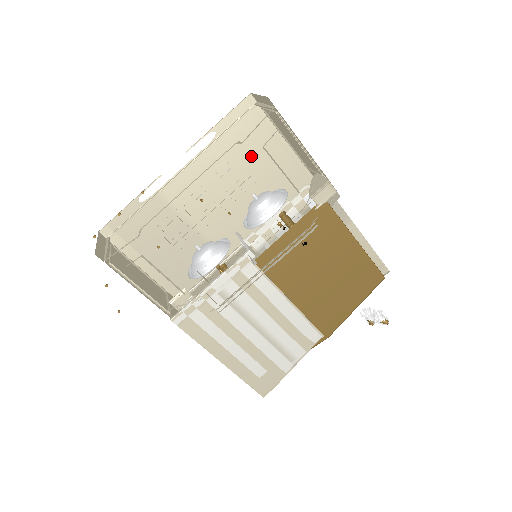
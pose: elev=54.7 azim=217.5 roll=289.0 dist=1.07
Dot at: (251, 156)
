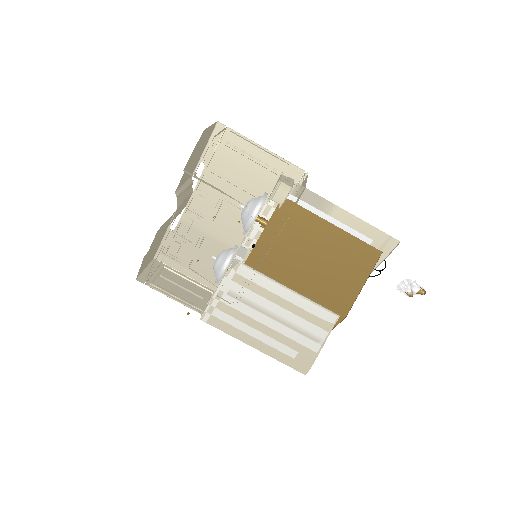
Dot at: (240, 170)
